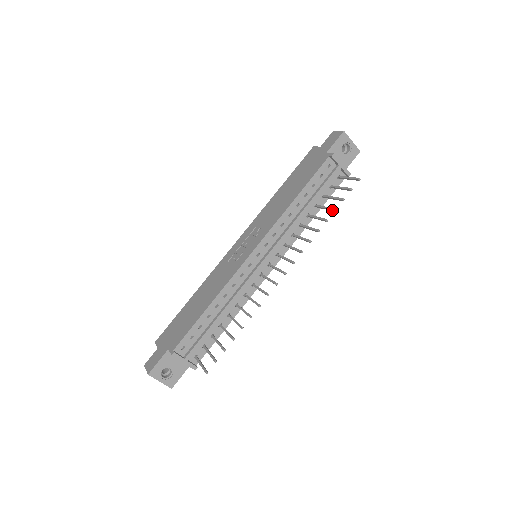
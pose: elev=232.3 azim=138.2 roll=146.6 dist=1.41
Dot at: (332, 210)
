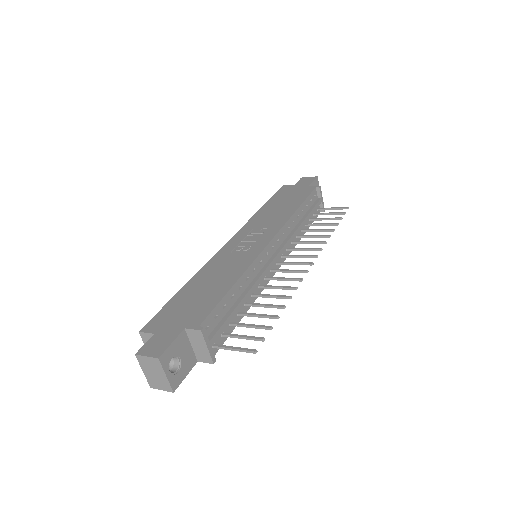
Dot at: (334, 224)
